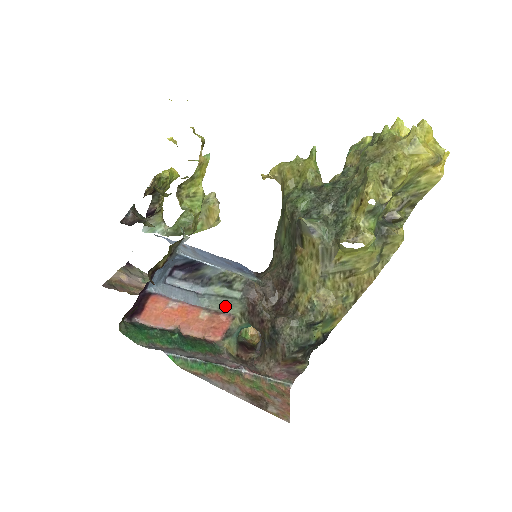
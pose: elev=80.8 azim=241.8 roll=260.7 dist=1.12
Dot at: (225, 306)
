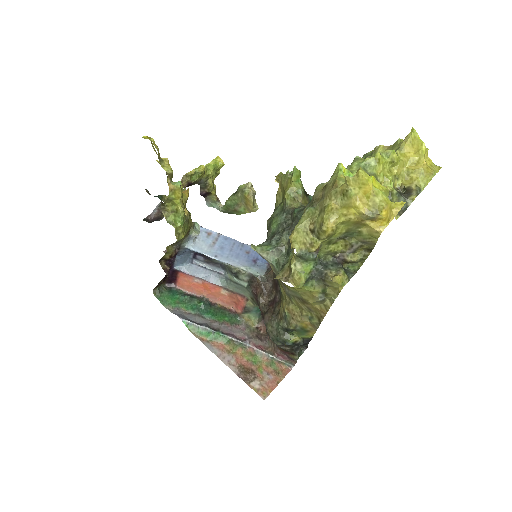
Dot at: (239, 289)
